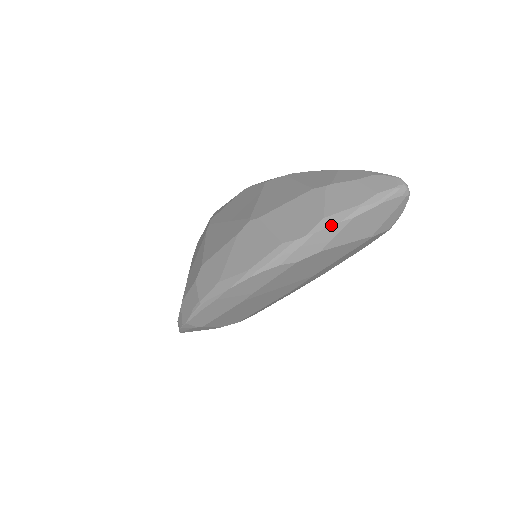
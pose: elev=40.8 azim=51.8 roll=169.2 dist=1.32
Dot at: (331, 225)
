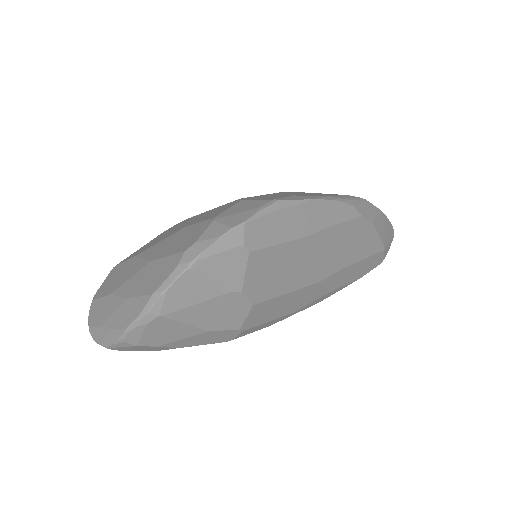
Dot at: occluded
